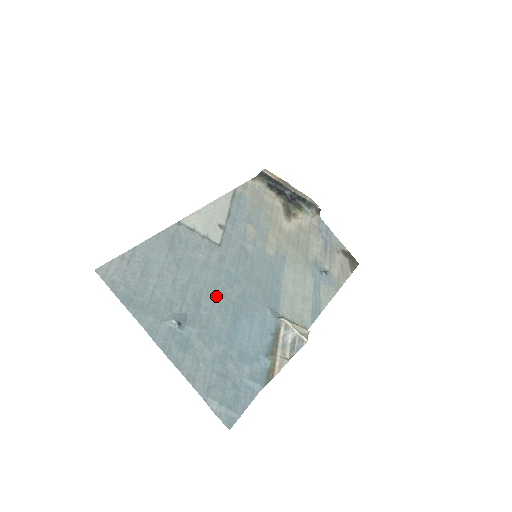
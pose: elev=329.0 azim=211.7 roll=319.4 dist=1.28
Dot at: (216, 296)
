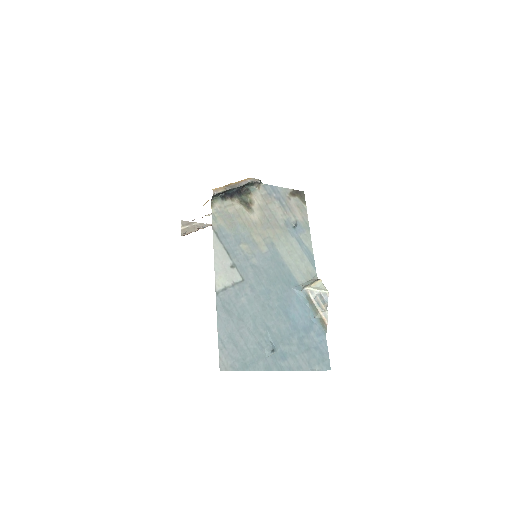
Dot at: (270, 314)
